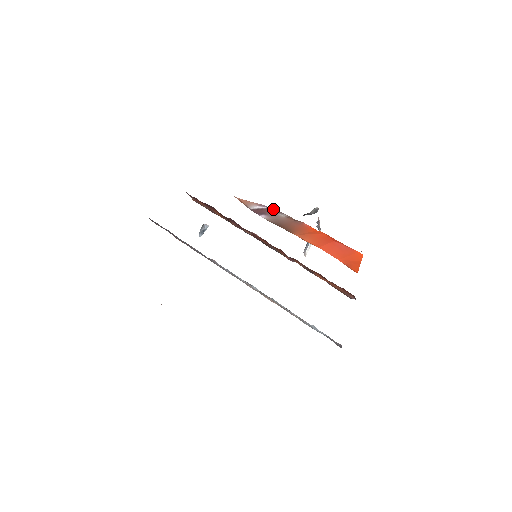
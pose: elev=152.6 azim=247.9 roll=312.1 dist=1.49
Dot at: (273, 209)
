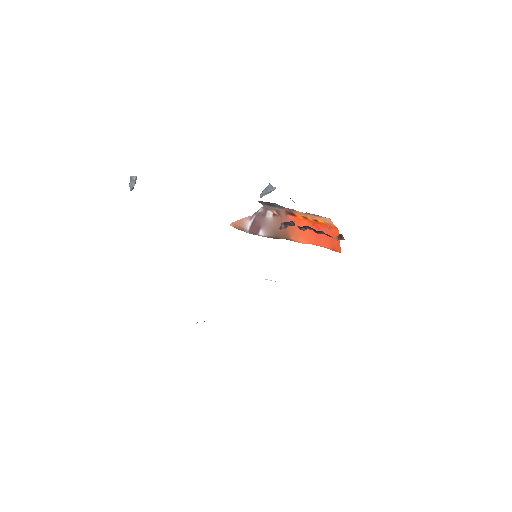
Dot at: (259, 211)
